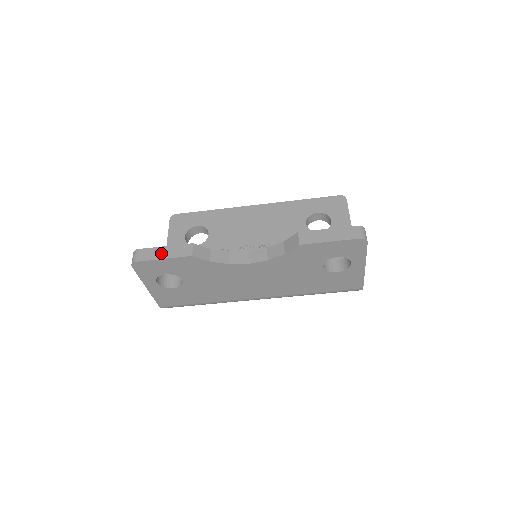
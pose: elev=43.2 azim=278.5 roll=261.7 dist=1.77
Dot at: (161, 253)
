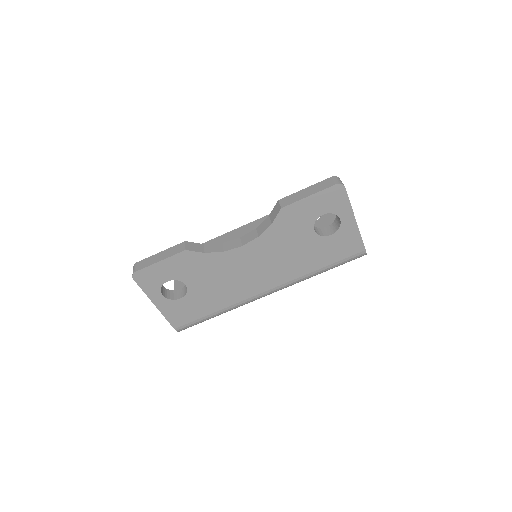
Dot at: (157, 258)
